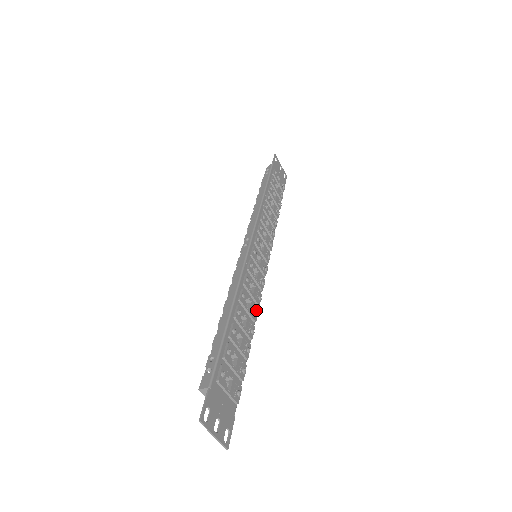
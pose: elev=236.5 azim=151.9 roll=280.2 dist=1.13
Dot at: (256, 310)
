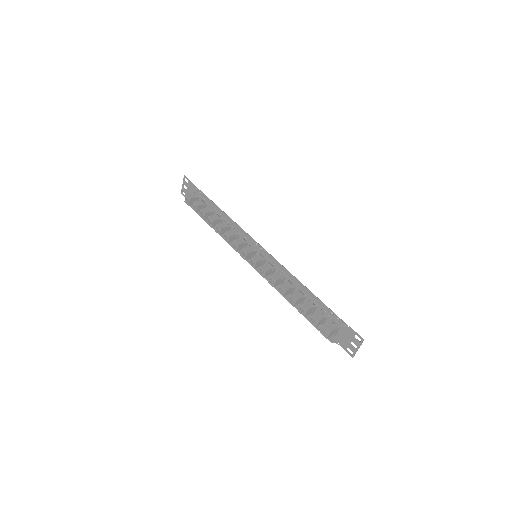
Dot at: occluded
